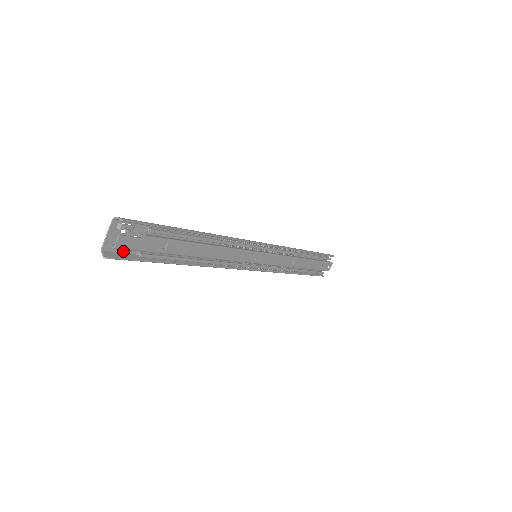
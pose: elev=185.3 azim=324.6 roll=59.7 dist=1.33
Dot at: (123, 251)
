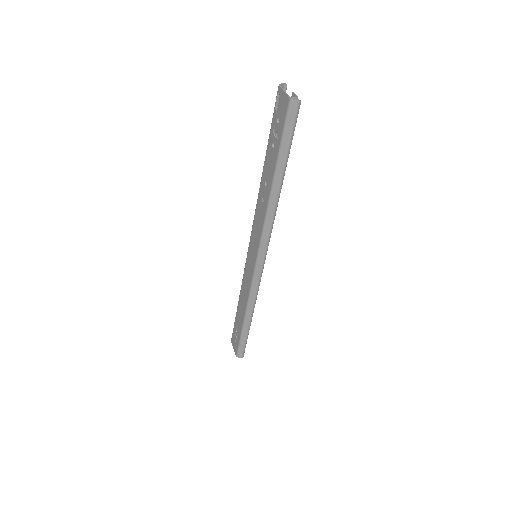
Dot at: (285, 120)
